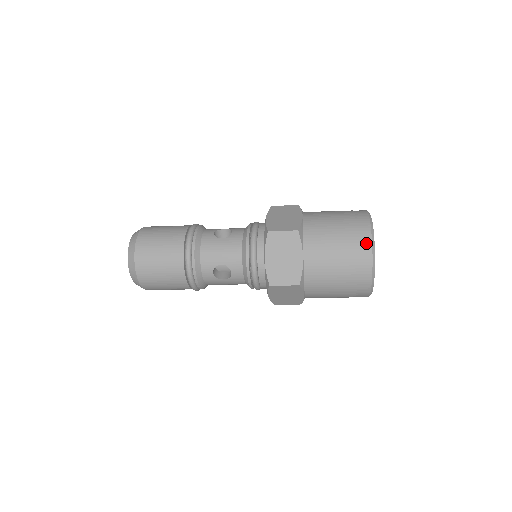
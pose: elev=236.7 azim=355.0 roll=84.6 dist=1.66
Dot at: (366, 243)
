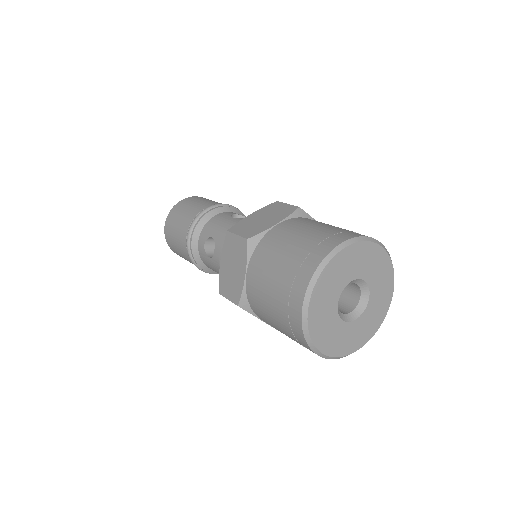
Dot at: (303, 343)
